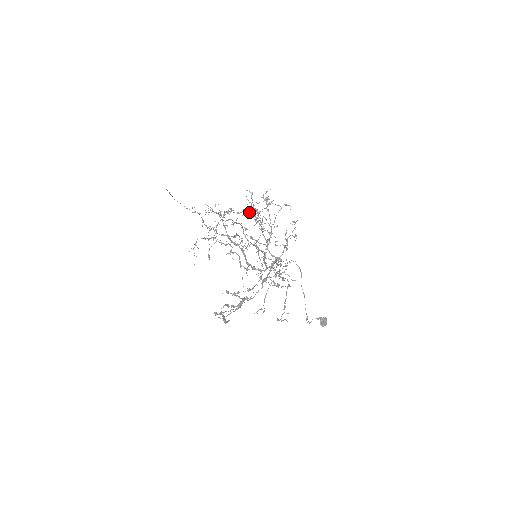
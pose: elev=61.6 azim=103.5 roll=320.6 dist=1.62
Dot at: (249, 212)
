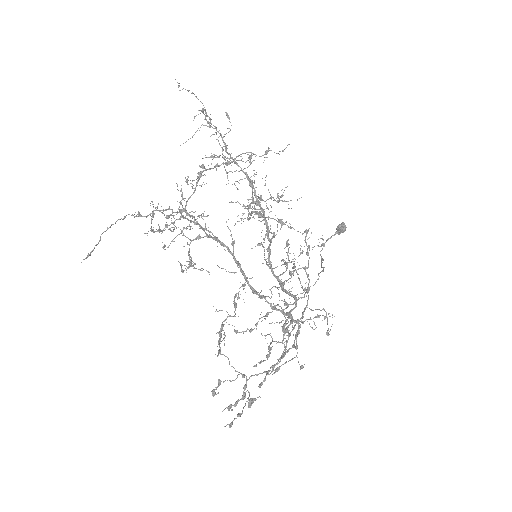
Dot at: (237, 156)
